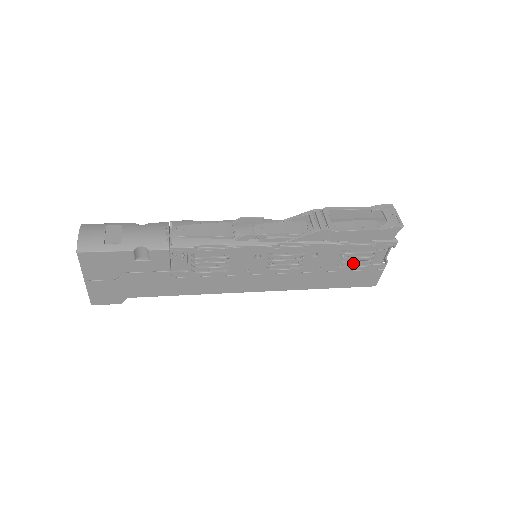
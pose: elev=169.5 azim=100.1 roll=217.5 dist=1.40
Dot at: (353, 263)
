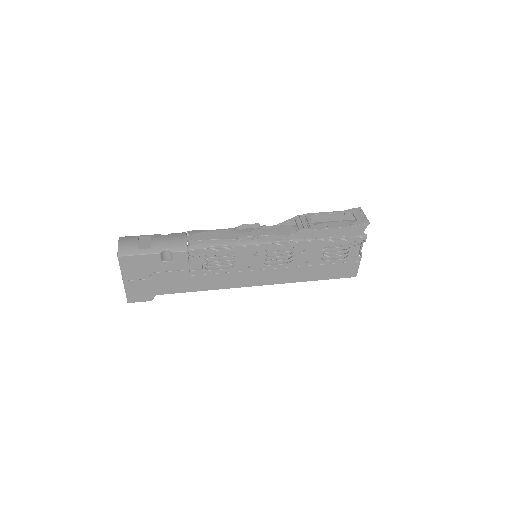
Dot at: (334, 257)
